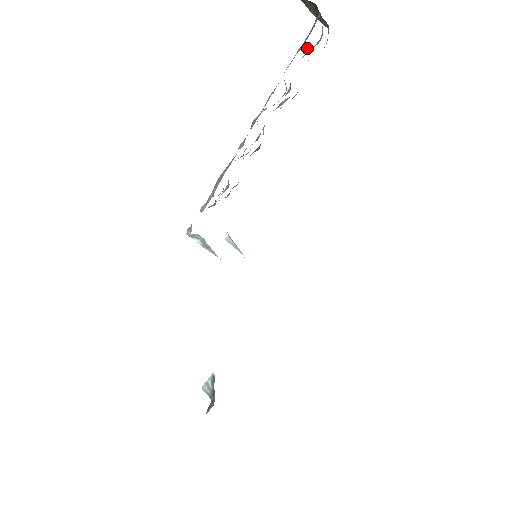
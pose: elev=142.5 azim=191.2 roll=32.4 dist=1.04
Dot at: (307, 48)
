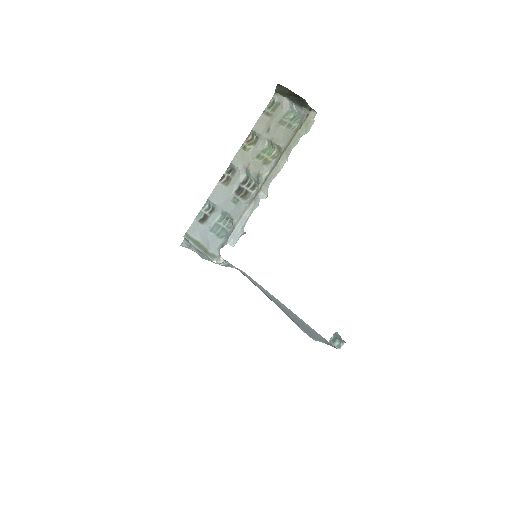
Dot at: (293, 124)
